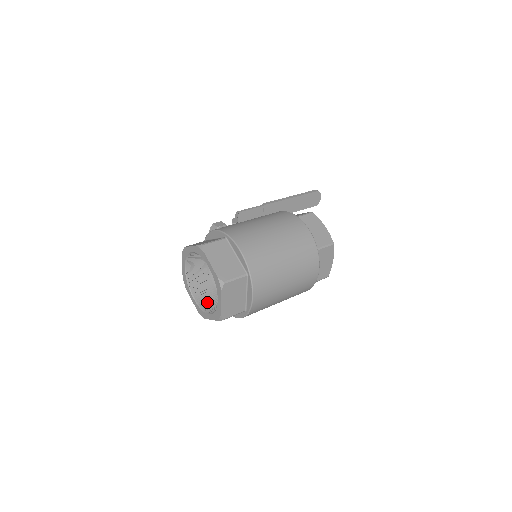
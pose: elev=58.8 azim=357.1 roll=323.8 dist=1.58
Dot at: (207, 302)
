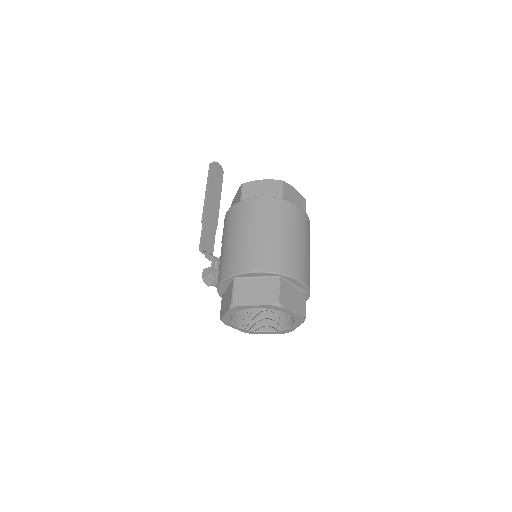
Dot at: (278, 322)
